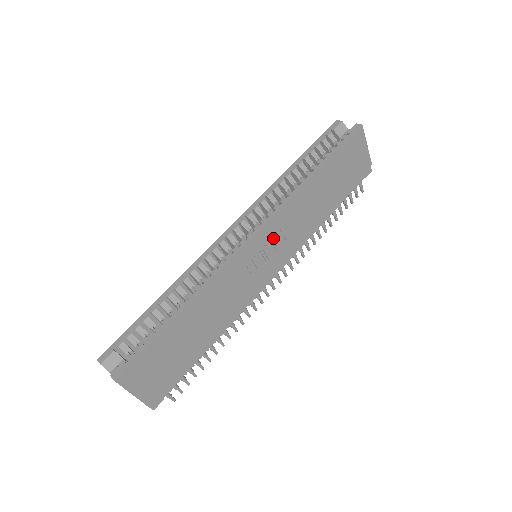
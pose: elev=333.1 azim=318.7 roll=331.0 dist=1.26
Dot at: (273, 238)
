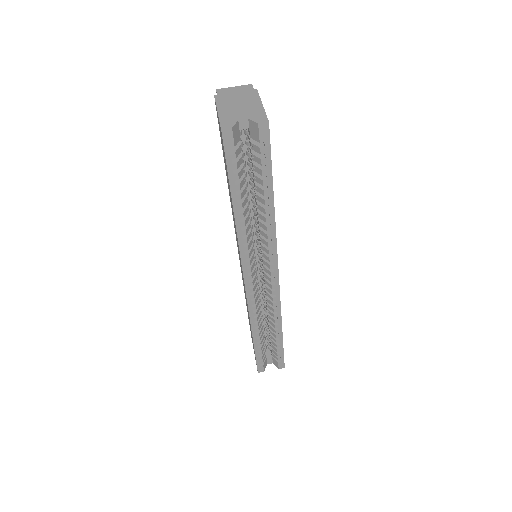
Dot at: occluded
